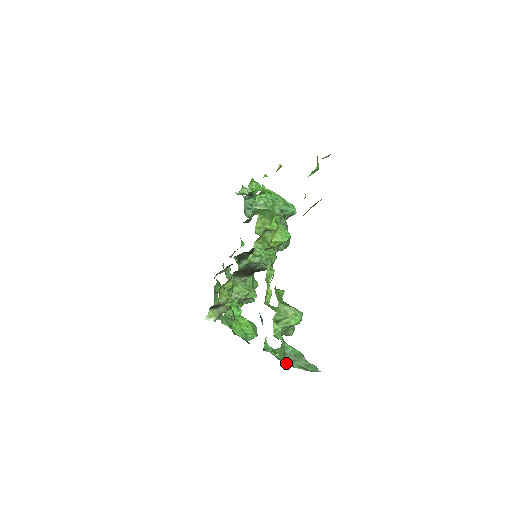
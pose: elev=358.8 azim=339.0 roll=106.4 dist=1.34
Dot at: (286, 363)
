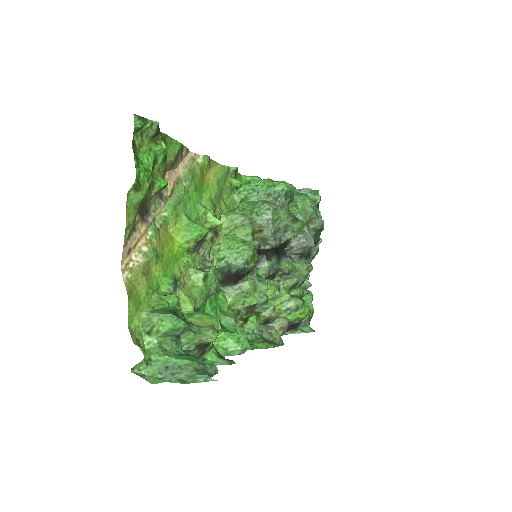
Dot at: (163, 379)
